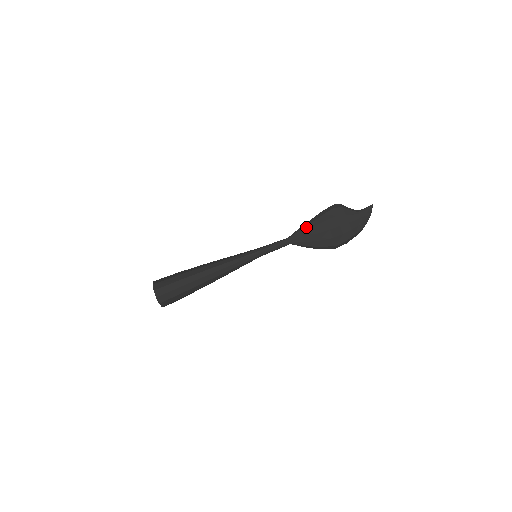
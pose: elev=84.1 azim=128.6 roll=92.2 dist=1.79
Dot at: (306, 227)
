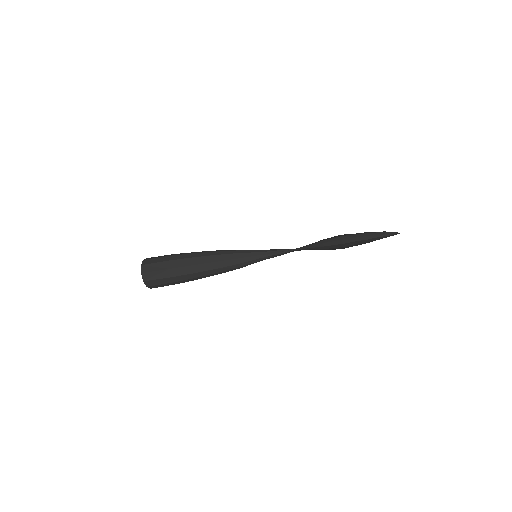
Dot at: occluded
